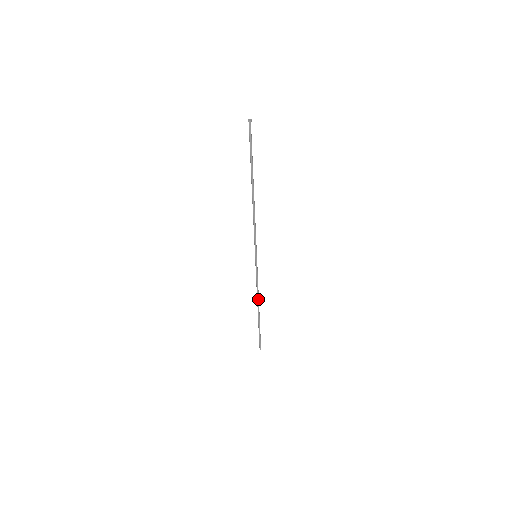
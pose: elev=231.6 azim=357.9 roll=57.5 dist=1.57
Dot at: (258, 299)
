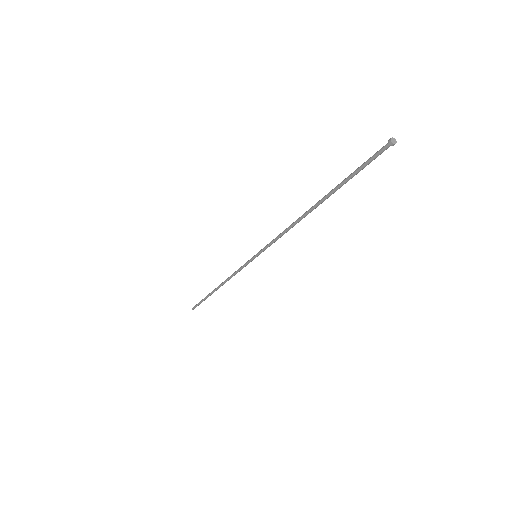
Dot at: occluded
